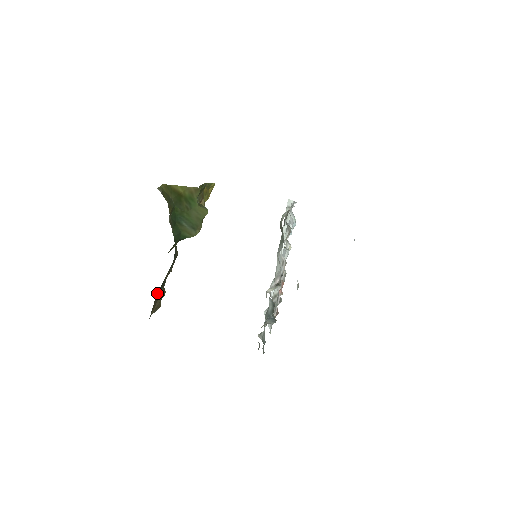
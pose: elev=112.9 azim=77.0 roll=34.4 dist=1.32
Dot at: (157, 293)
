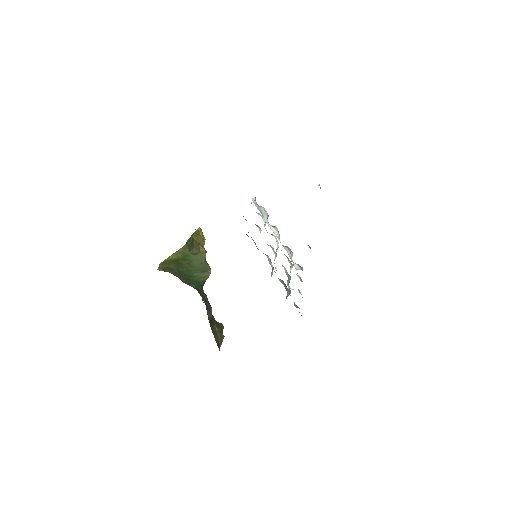
Dot at: (212, 331)
